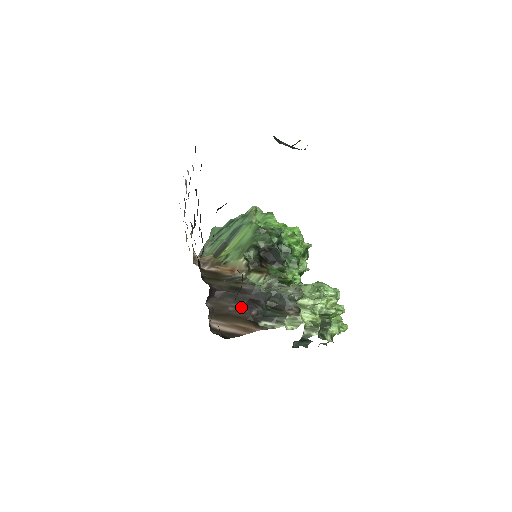
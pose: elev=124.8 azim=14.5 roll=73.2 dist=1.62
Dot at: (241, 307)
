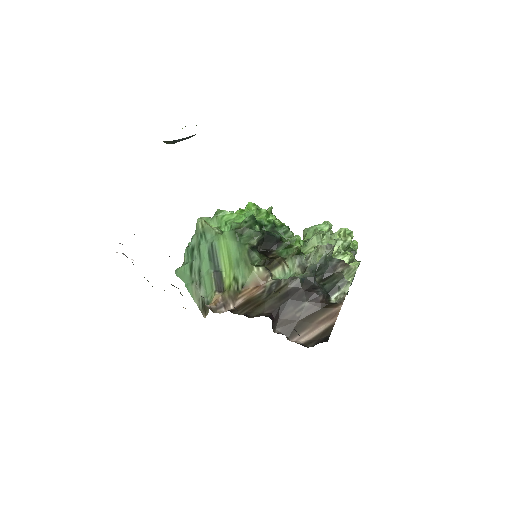
Dot at: (306, 305)
